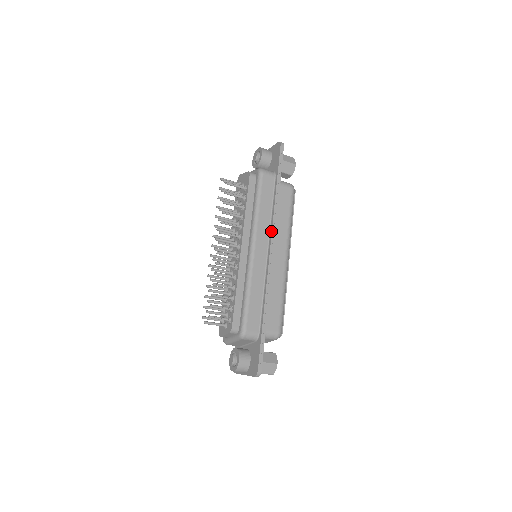
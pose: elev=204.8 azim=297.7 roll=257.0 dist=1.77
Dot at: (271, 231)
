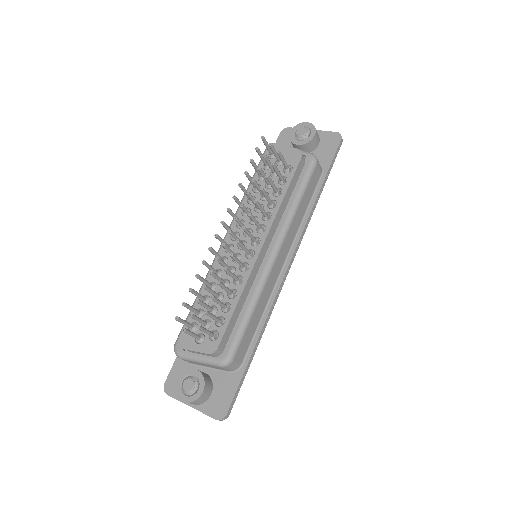
Dot at: (298, 240)
